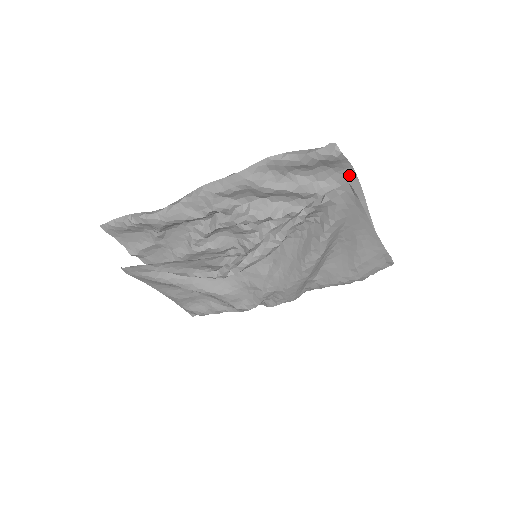
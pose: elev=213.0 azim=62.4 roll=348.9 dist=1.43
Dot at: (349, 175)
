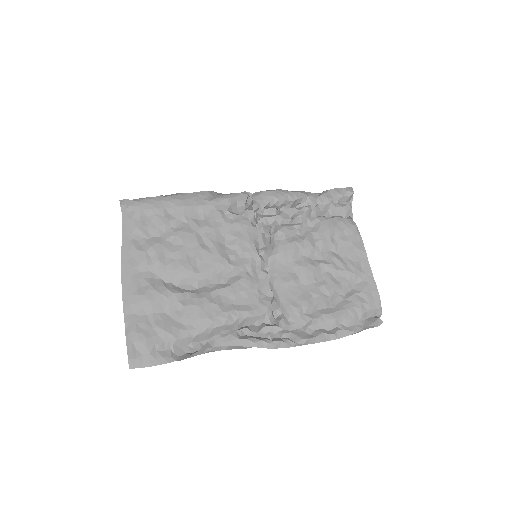
Dot at: occluded
